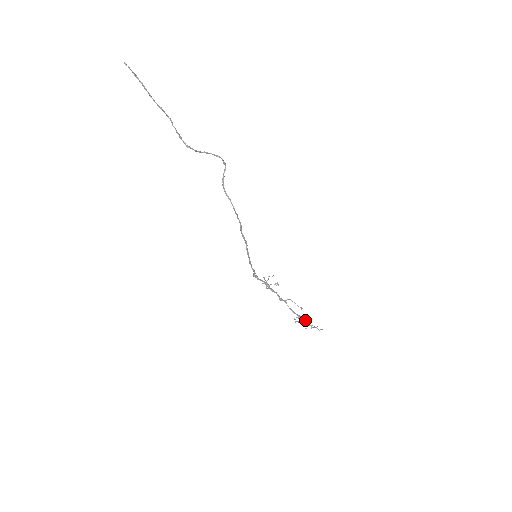
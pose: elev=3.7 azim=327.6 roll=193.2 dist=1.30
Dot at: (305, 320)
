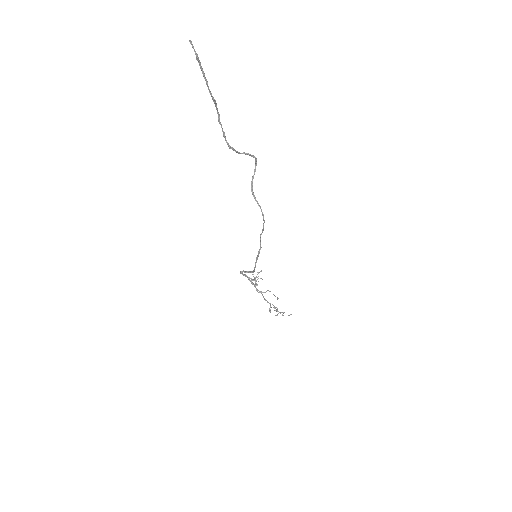
Dot at: occluded
